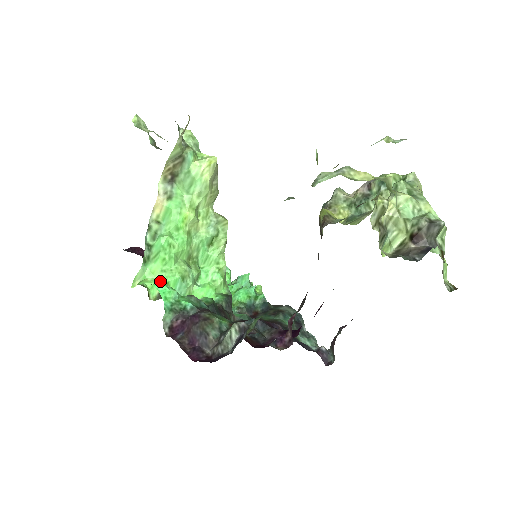
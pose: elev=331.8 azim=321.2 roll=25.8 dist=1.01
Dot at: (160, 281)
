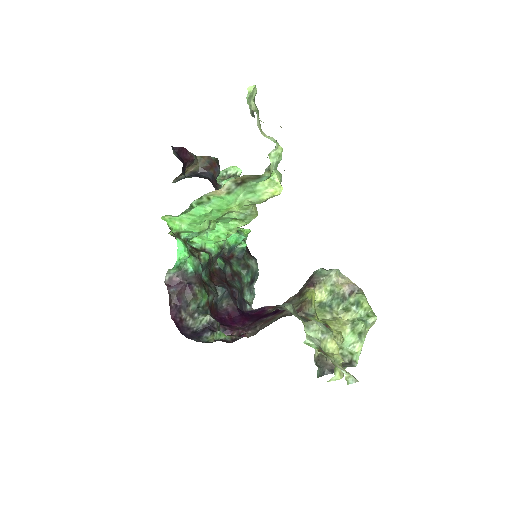
Dot at: (183, 228)
